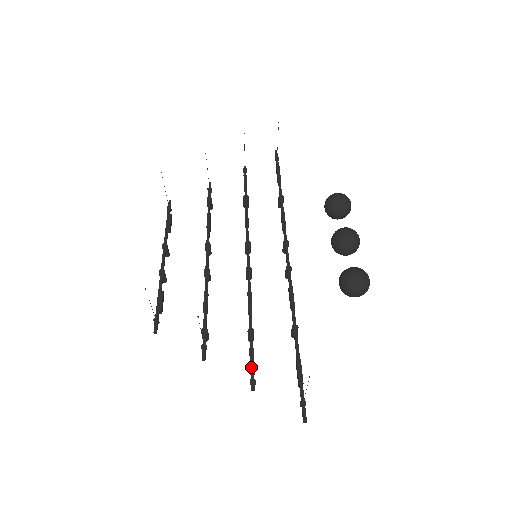
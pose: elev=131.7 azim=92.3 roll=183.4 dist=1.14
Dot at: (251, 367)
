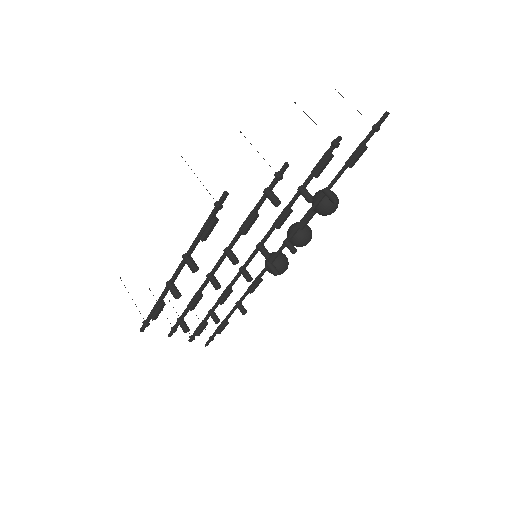
Dot at: (323, 155)
